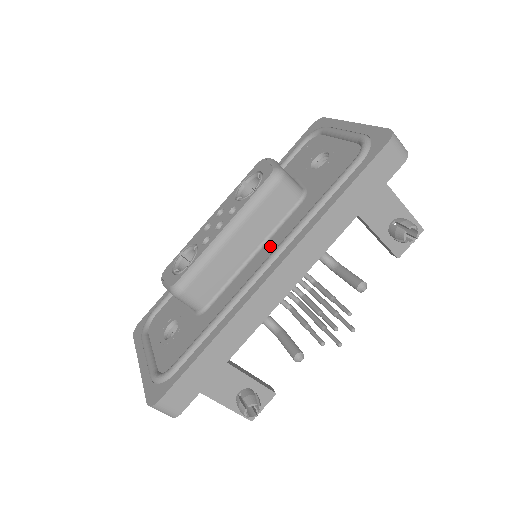
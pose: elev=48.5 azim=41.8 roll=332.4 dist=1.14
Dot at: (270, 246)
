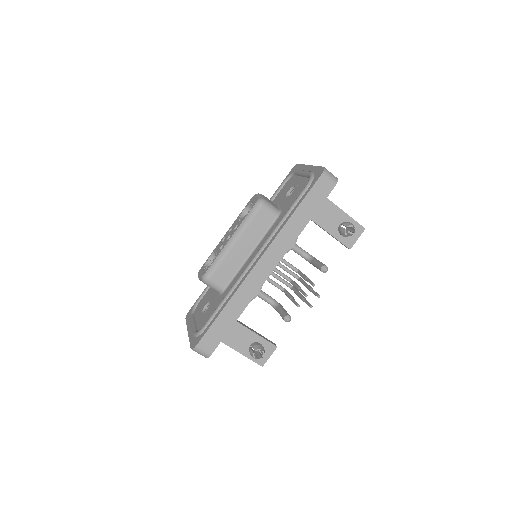
Dot at: (260, 246)
